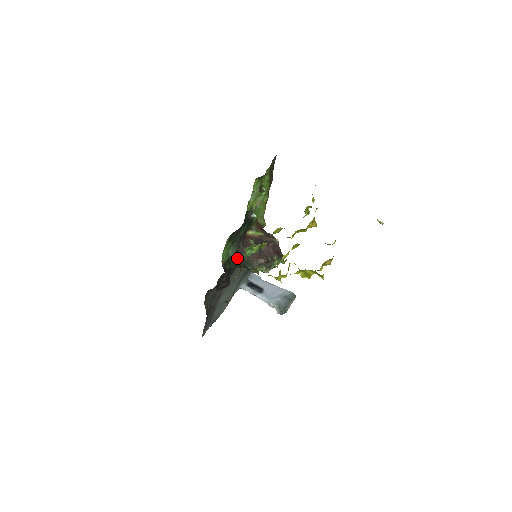
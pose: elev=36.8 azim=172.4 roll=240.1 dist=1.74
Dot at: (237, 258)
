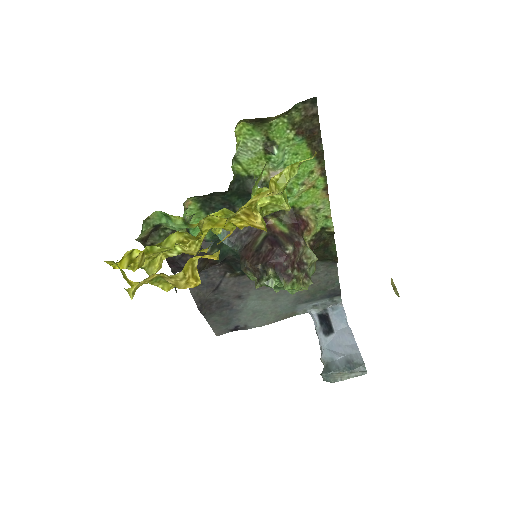
Dot at: occluded
